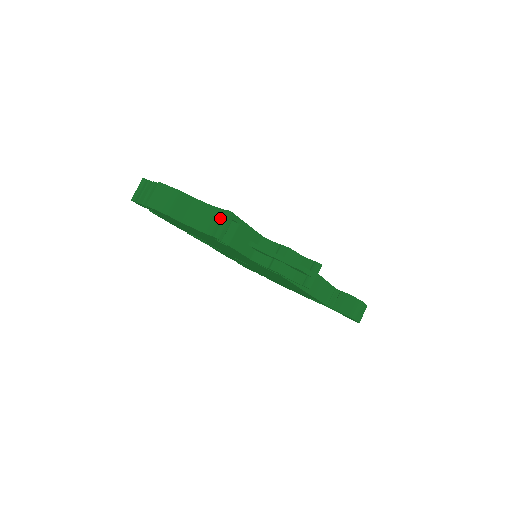
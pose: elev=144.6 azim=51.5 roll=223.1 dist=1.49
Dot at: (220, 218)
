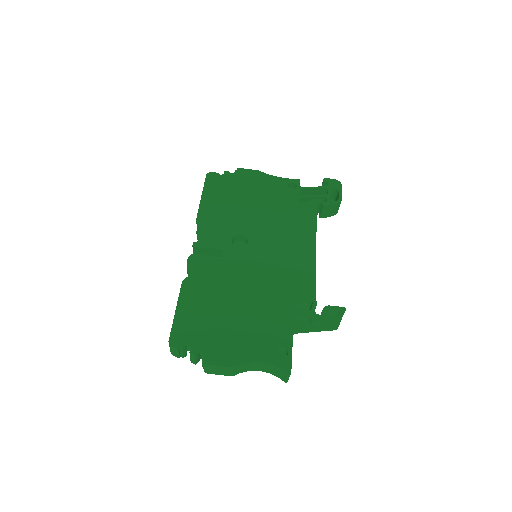
Dot at: (281, 373)
